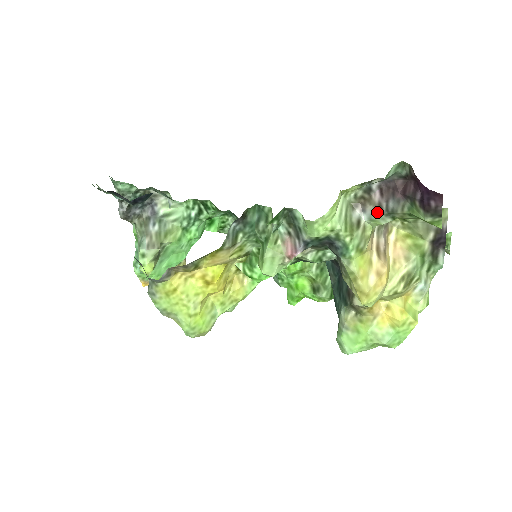
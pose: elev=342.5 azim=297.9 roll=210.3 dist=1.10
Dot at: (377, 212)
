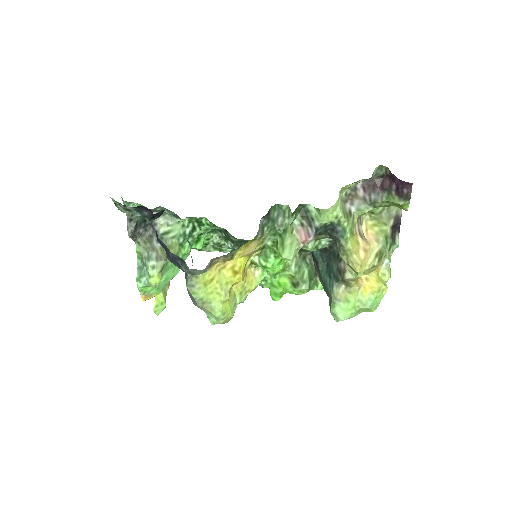
Dot at: (363, 203)
